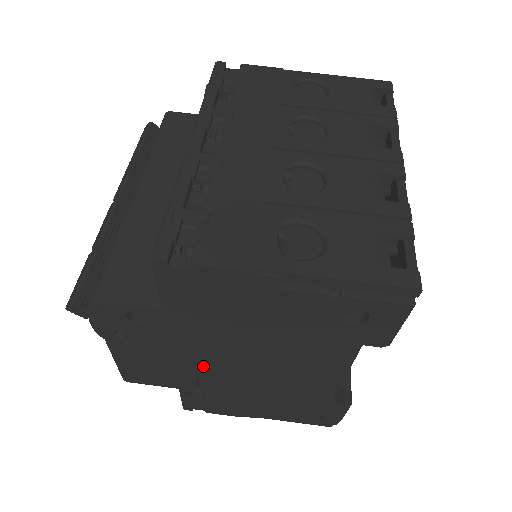
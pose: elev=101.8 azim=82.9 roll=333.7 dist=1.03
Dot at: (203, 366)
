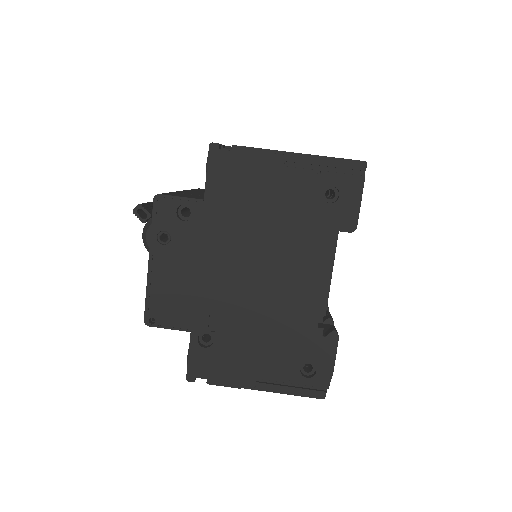
Dot at: (219, 283)
